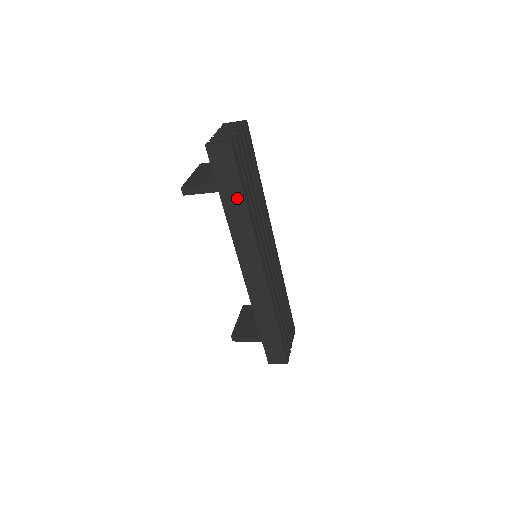
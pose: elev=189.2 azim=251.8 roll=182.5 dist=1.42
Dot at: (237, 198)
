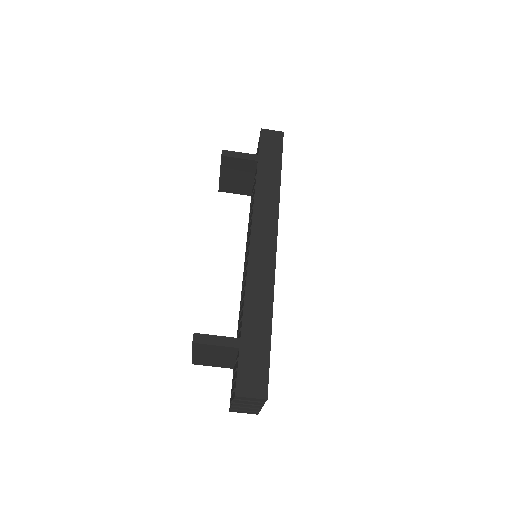
Dot at: (273, 169)
